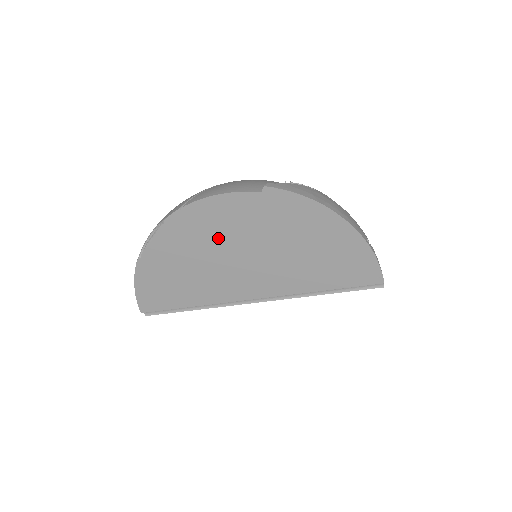
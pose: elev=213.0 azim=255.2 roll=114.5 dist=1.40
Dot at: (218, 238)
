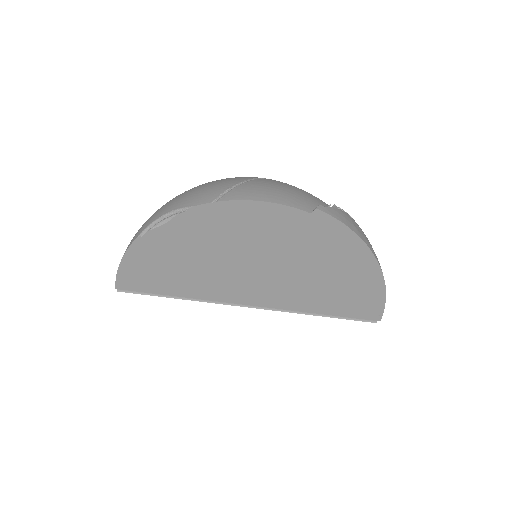
Dot at: (241, 242)
